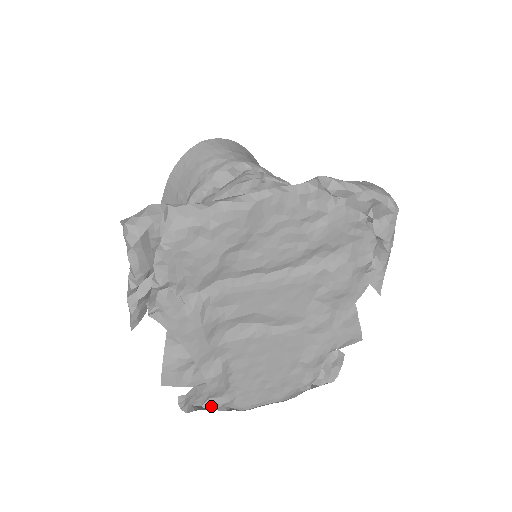
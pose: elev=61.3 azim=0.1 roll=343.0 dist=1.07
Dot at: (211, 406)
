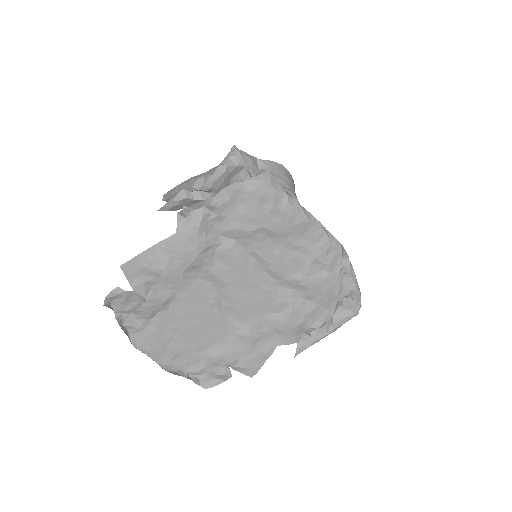
Dot at: (120, 320)
